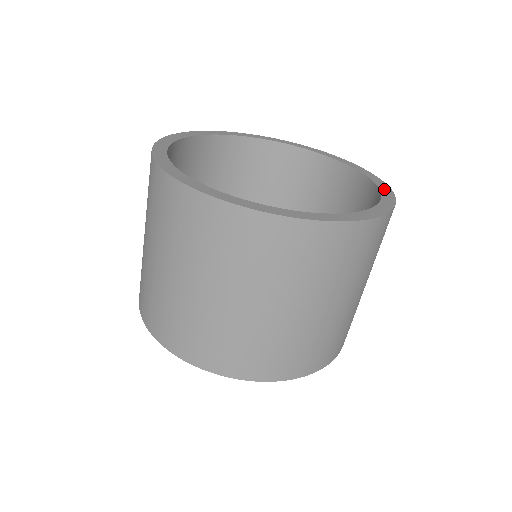
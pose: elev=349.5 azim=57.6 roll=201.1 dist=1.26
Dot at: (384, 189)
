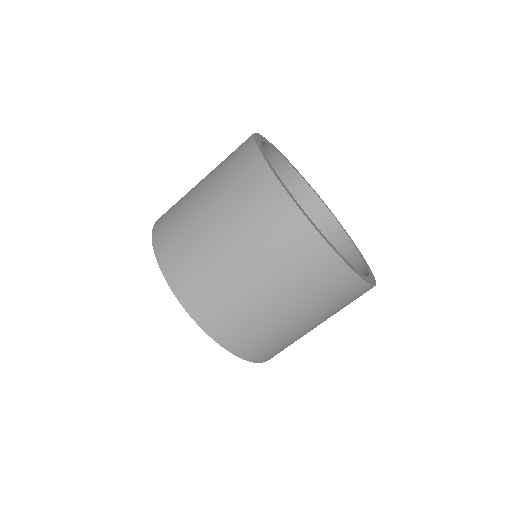
Dot at: occluded
